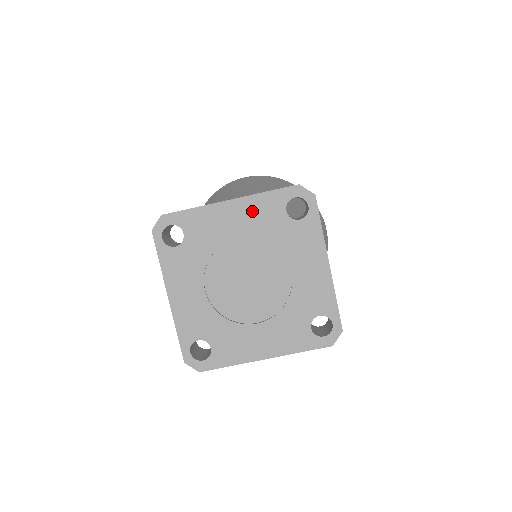
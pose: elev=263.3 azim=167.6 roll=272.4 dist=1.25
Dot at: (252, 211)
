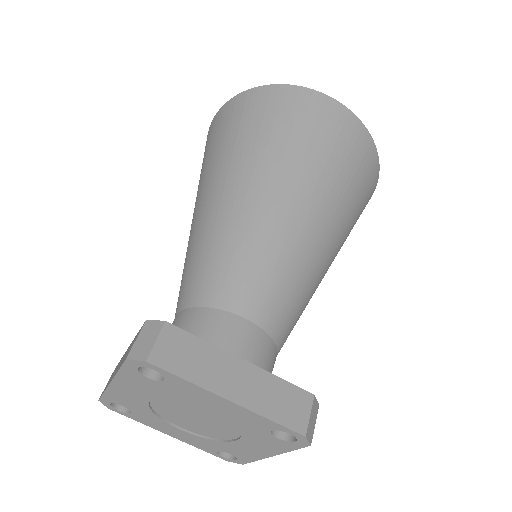
Dot at: (131, 384)
